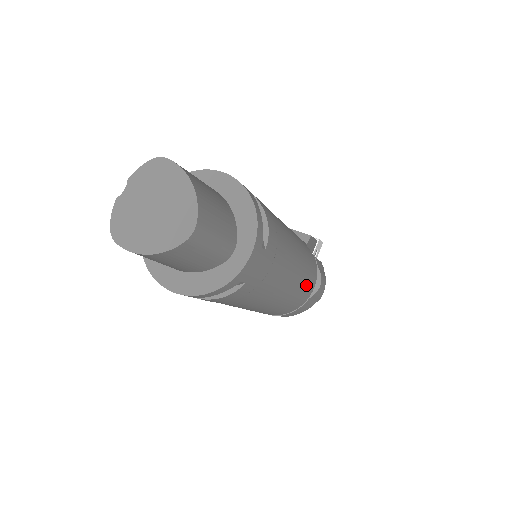
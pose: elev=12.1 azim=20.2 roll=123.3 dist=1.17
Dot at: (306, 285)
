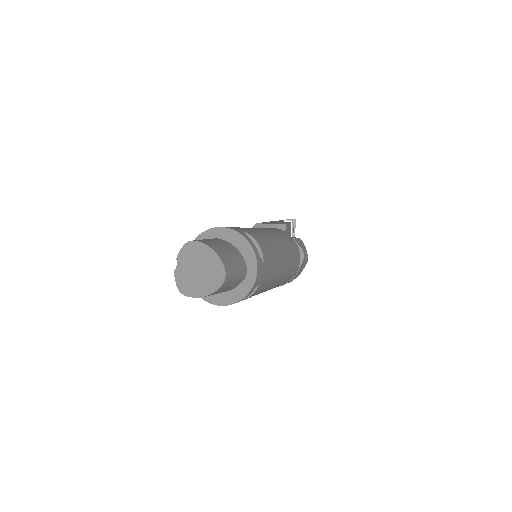
Dot at: (294, 261)
